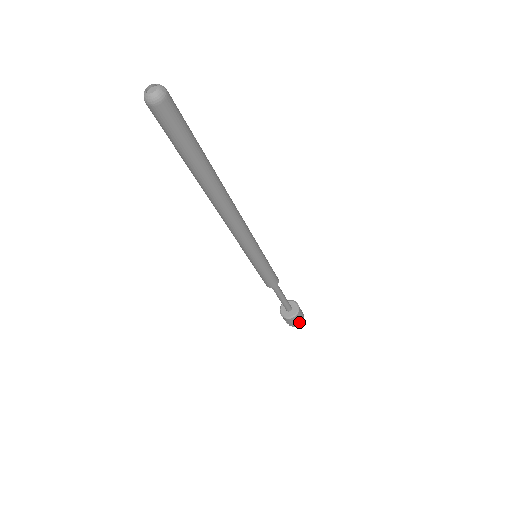
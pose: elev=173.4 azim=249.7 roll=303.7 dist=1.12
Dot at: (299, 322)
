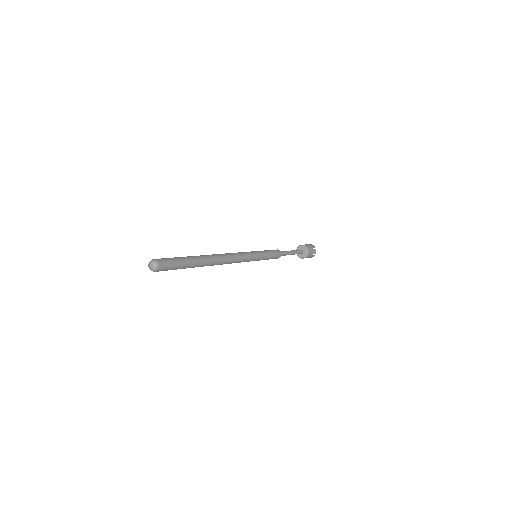
Dot at: (310, 257)
